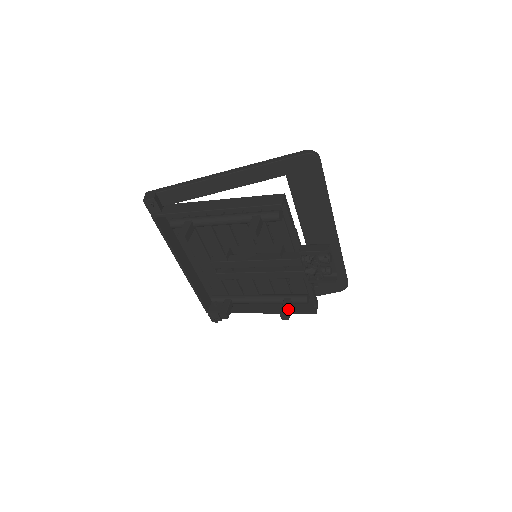
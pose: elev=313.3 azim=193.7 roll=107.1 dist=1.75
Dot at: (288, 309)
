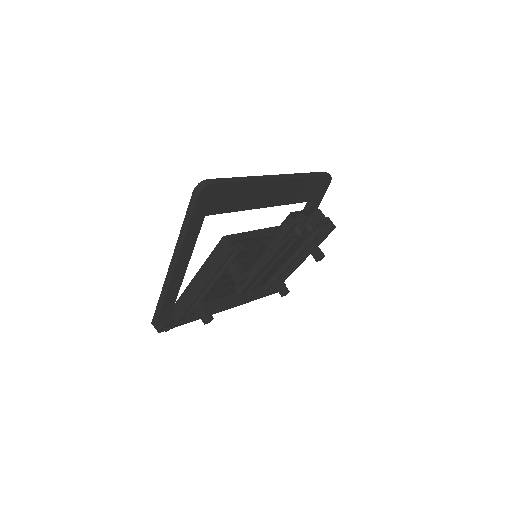
Dot at: (316, 252)
